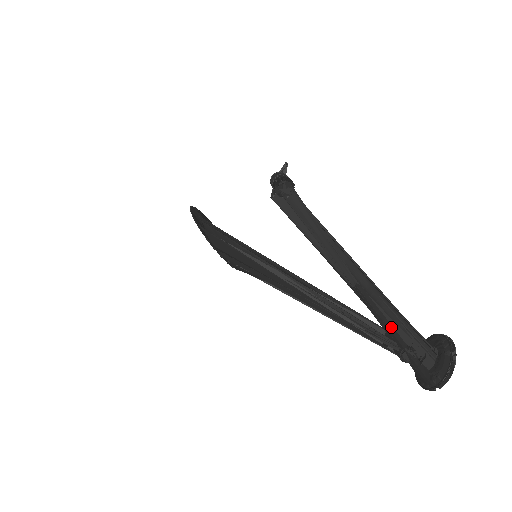
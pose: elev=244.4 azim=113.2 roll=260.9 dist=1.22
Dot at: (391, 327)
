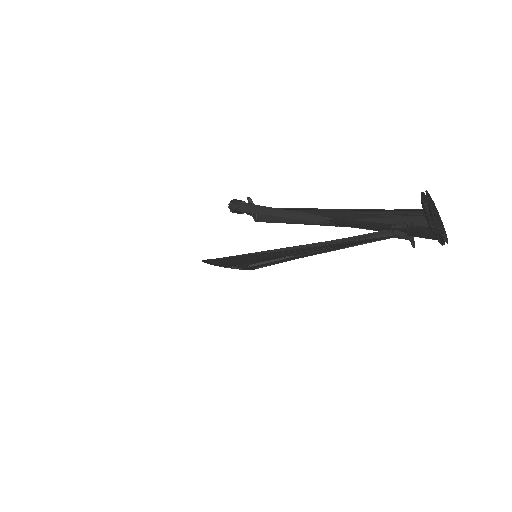
Dot at: (373, 224)
